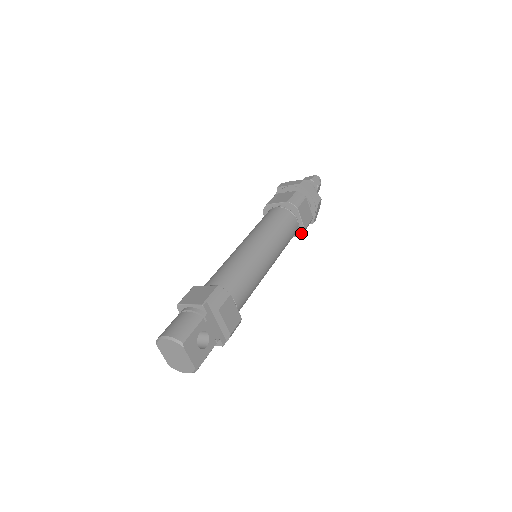
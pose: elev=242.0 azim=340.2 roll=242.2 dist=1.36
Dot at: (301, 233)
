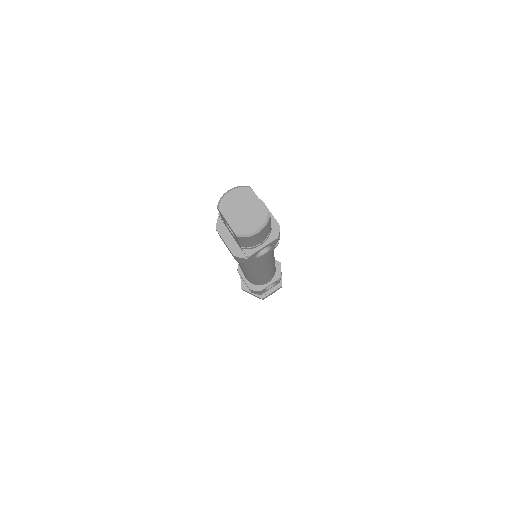
Dot at: (279, 274)
